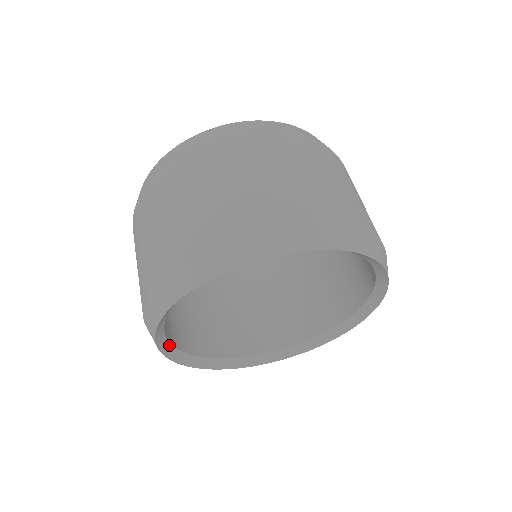
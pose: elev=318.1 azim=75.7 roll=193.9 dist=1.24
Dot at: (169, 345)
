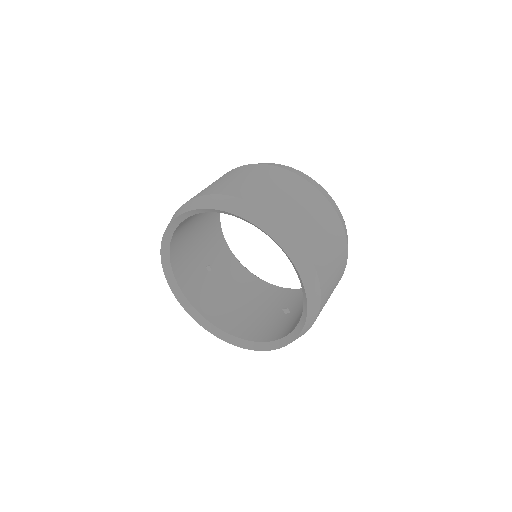
Dot at: (191, 306)
